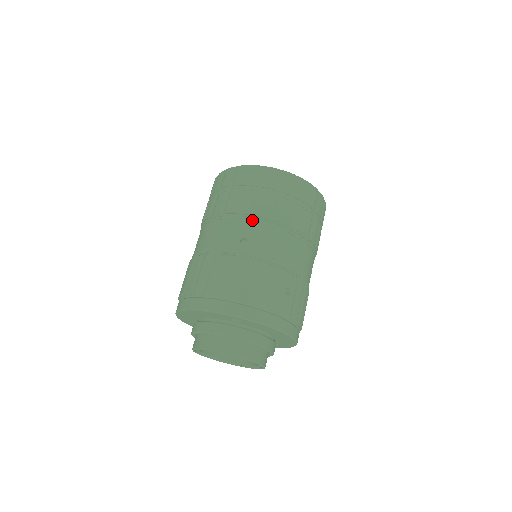
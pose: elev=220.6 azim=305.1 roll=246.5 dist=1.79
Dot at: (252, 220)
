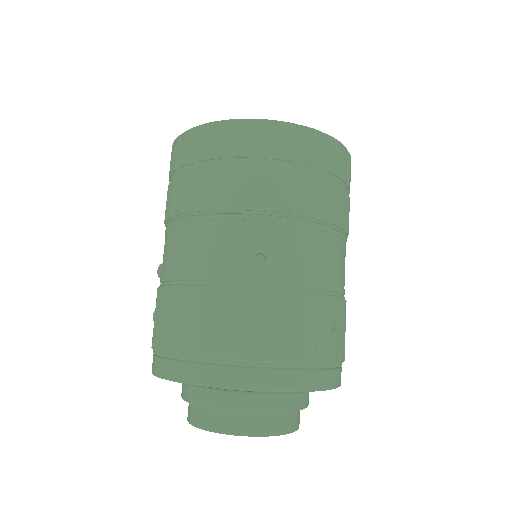
Dot at: (268, 220)
